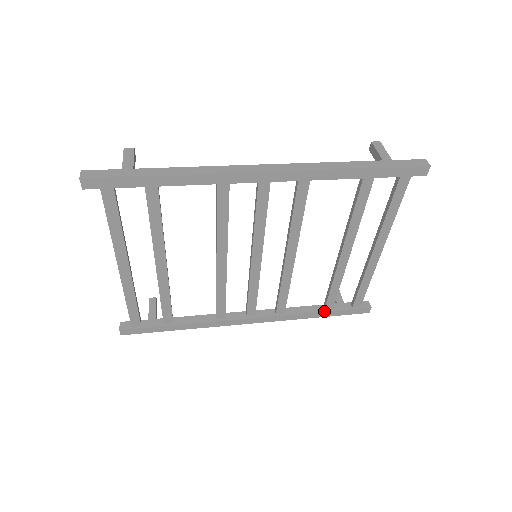
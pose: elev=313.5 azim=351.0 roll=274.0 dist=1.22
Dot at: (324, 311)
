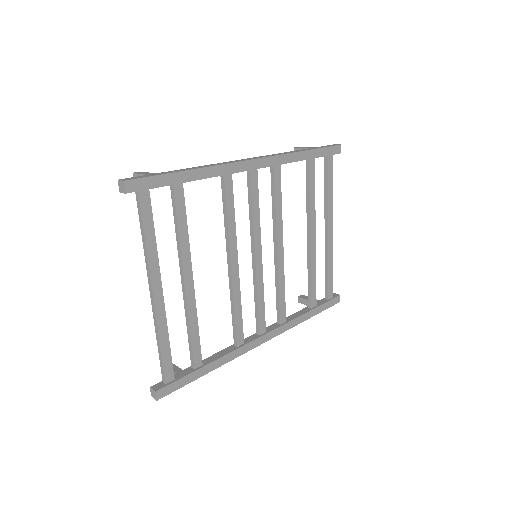
Dot at: (312, 309)
